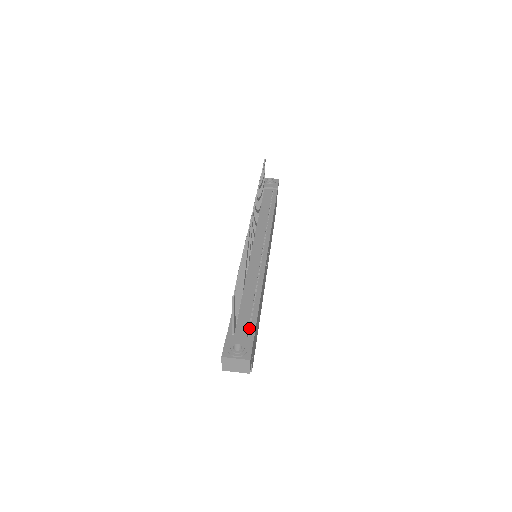
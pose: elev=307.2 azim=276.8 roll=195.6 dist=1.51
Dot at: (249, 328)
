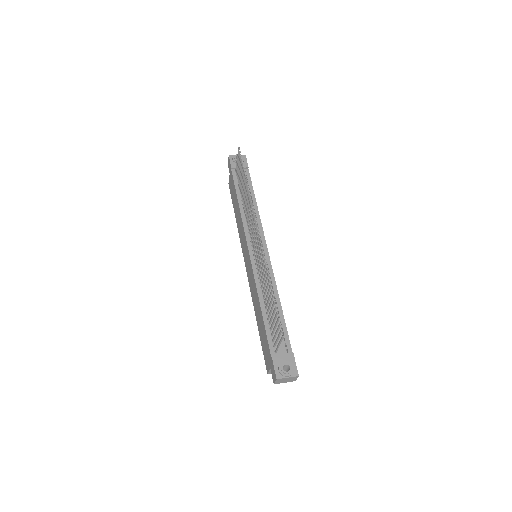
Dot at: (285, 343)
